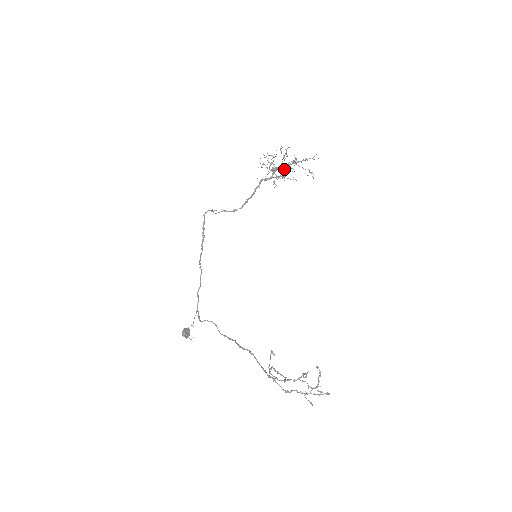
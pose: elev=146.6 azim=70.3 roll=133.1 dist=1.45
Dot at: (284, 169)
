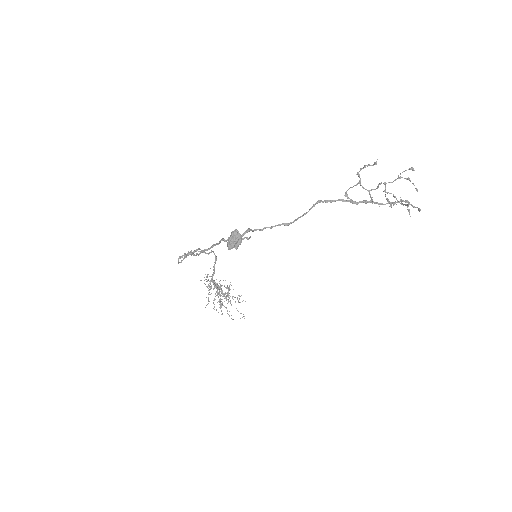
Dot at: occluded
